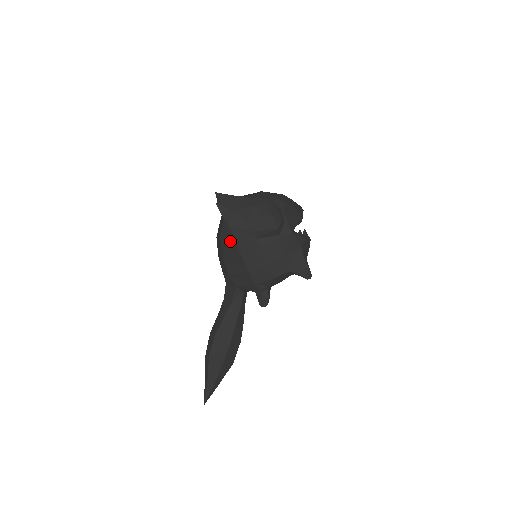
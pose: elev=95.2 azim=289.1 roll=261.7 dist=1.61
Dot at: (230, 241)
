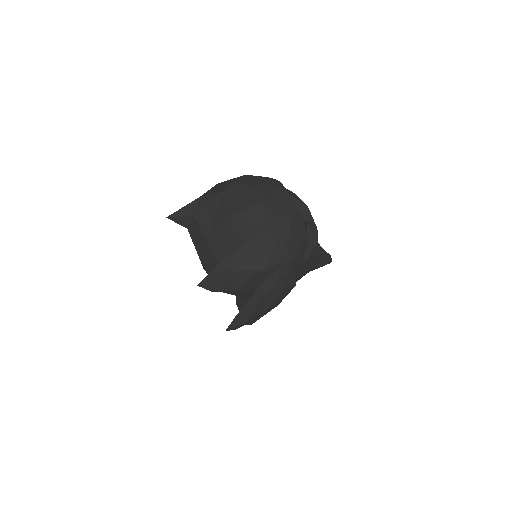
Dot at: occluded
